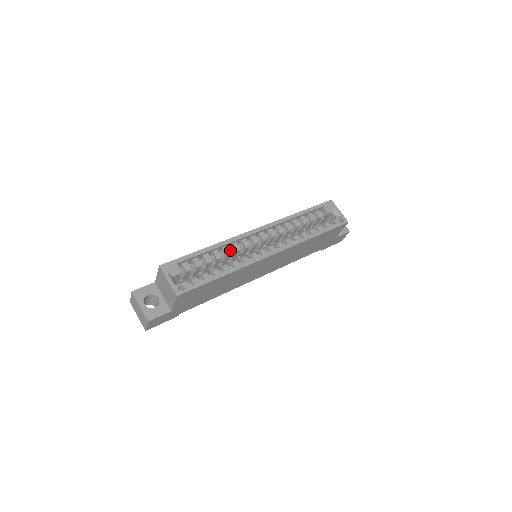
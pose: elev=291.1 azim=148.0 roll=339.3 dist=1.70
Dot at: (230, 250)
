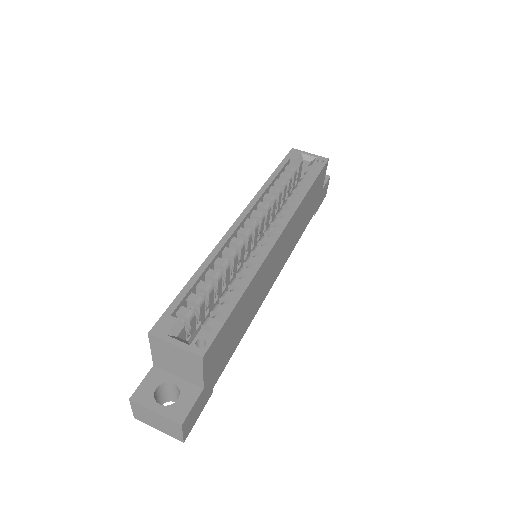
Dot at: (225, 261)
